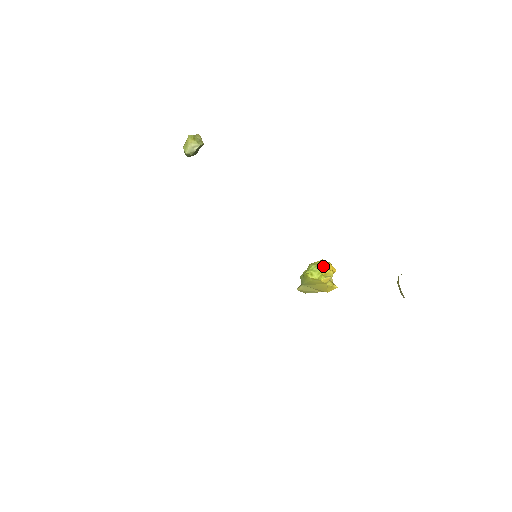
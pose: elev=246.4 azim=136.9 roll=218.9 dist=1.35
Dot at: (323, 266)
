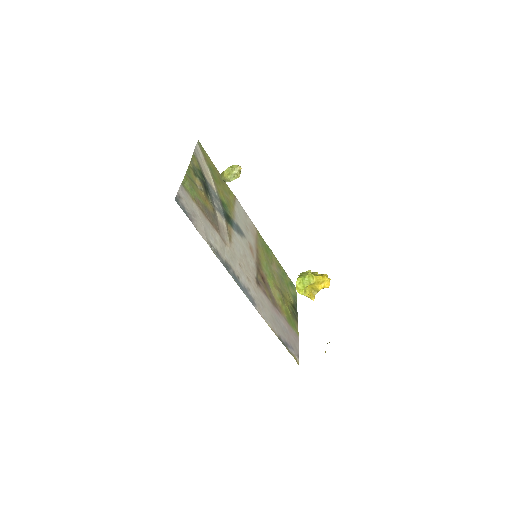
Dot at: (312, 284)
